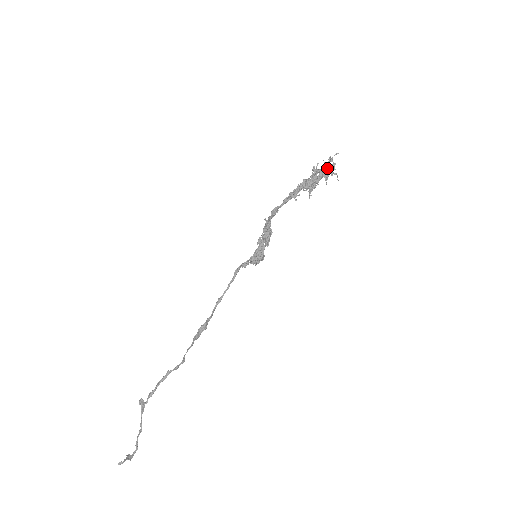
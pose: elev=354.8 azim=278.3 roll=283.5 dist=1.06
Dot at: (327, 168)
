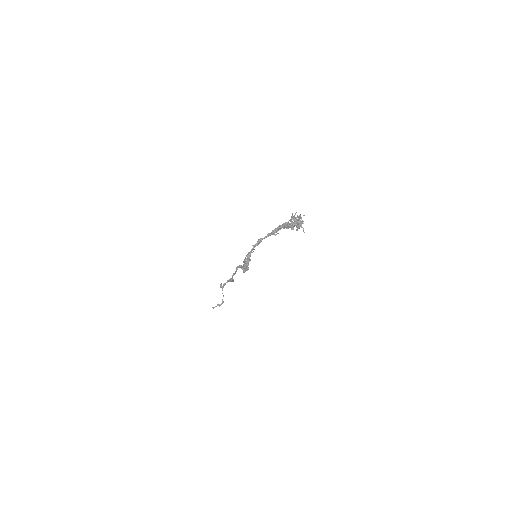
Dot at: (297, 222)
